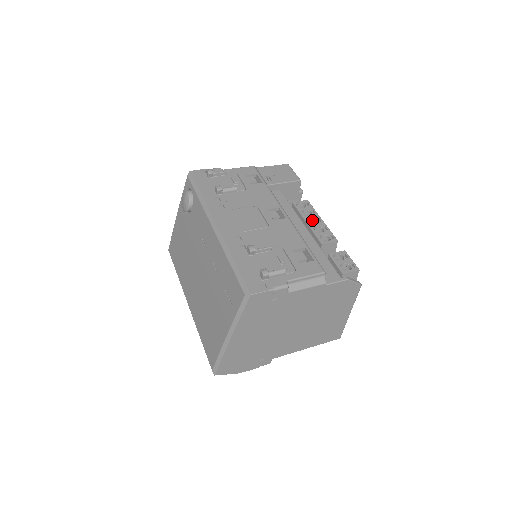
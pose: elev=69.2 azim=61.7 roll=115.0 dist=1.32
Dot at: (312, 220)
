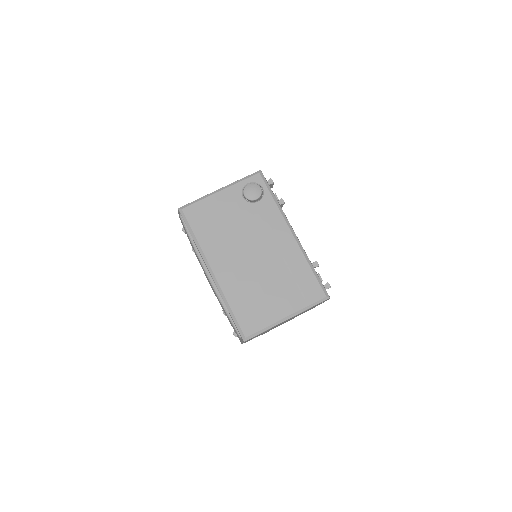
Dot at: occluded
